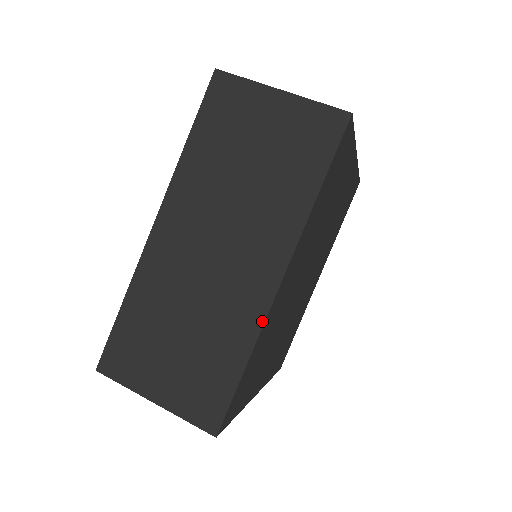
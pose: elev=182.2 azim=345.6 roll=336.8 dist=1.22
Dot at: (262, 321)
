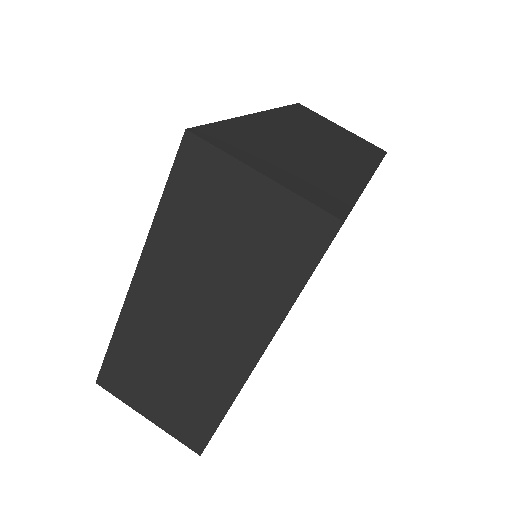
Dot at: (364, 184)
